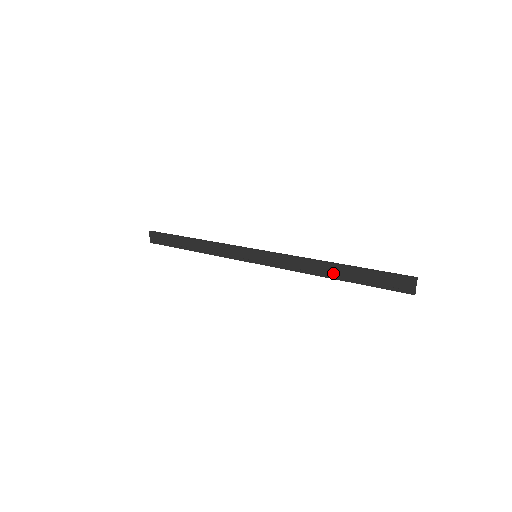
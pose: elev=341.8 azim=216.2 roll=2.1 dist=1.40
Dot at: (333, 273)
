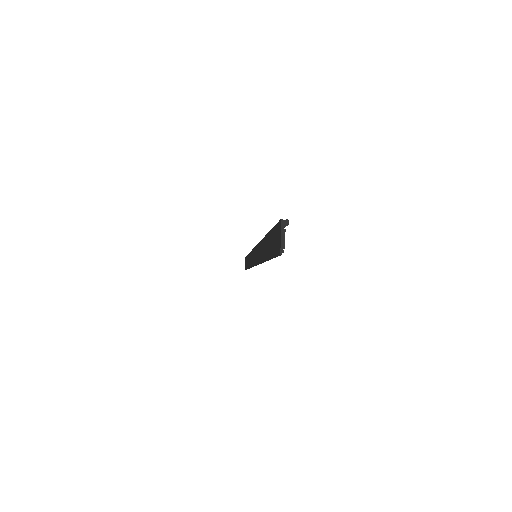
Dot at: (264, 252)
